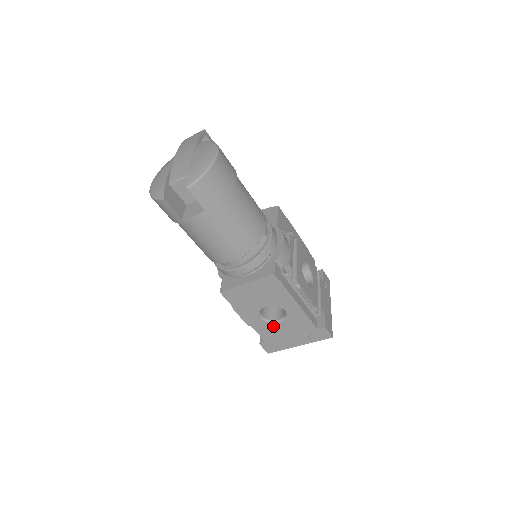
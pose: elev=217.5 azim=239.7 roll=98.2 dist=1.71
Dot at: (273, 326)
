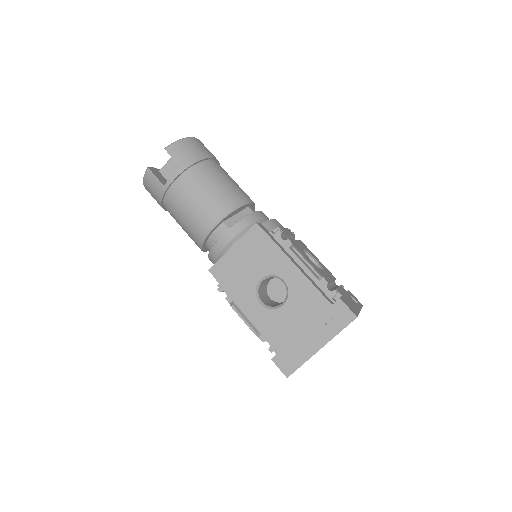
Dot at: (278, 315)
